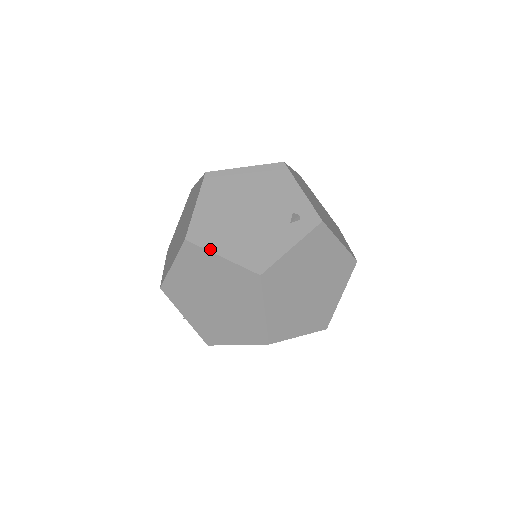
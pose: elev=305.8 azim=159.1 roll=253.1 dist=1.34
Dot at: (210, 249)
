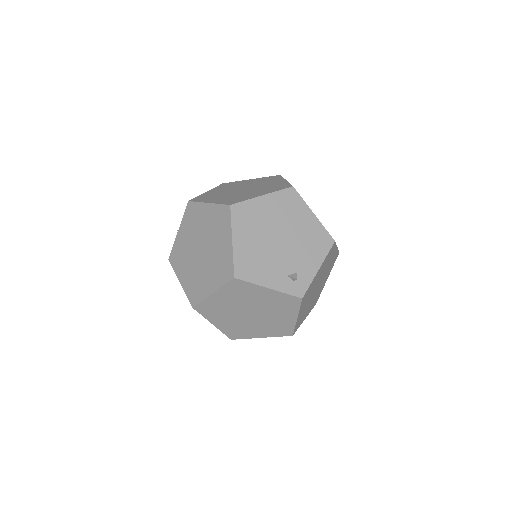
Dot at: (233, 228)
